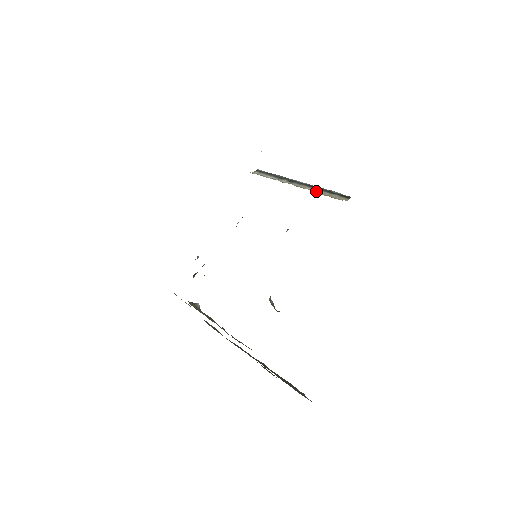
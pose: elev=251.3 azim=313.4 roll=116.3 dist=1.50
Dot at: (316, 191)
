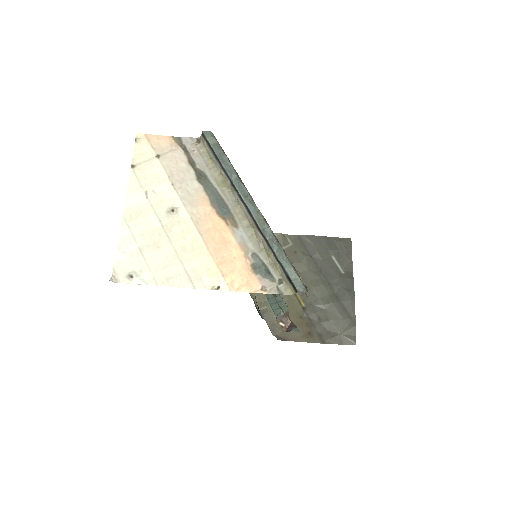
Dot at: (264, 246)
